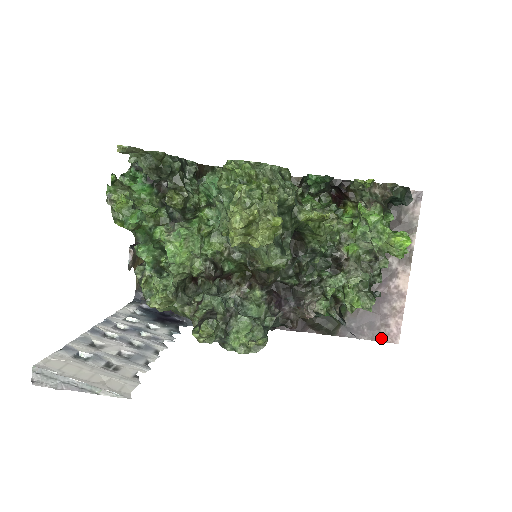
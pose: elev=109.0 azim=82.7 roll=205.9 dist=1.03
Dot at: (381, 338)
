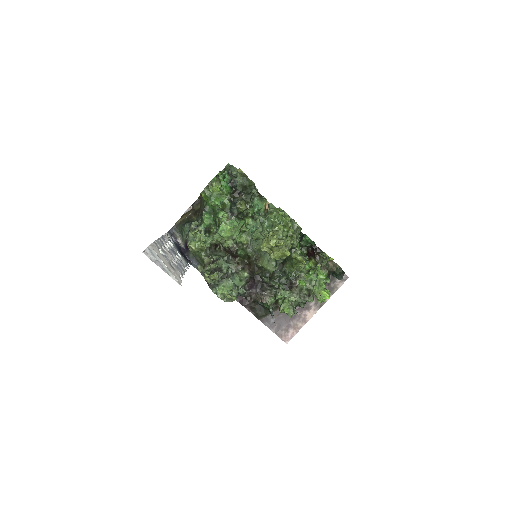
Dot at: (280, 336)
